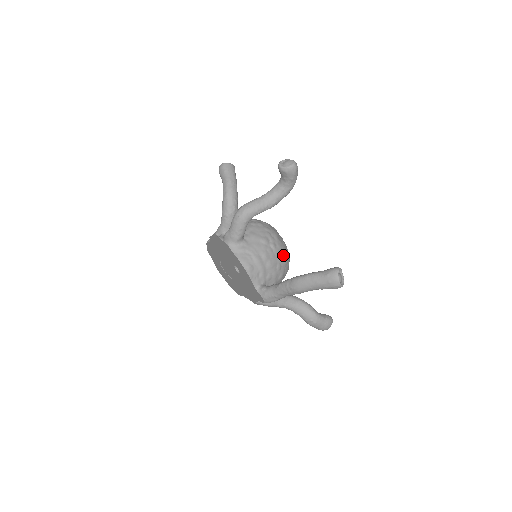
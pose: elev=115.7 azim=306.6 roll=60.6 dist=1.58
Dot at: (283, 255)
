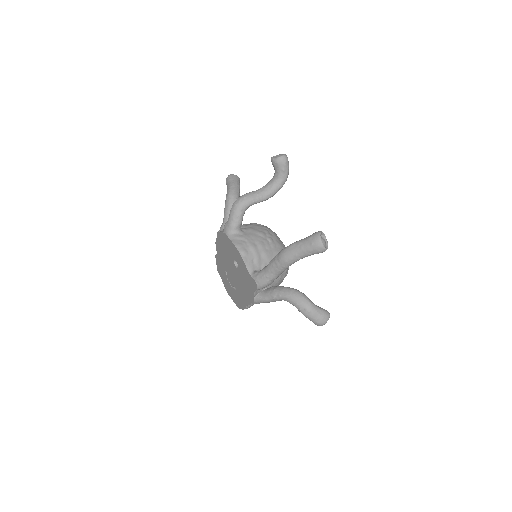
Dot at: (280, 250)
